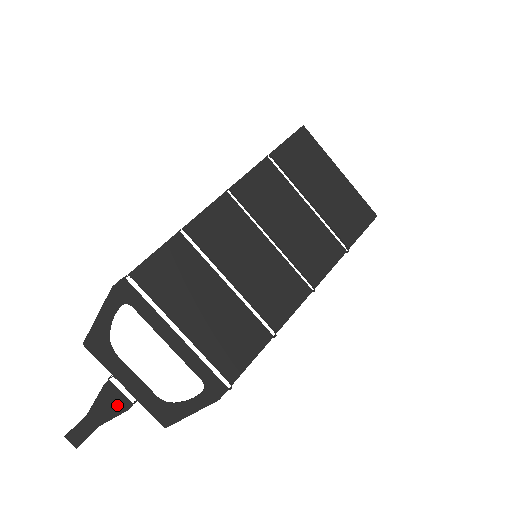
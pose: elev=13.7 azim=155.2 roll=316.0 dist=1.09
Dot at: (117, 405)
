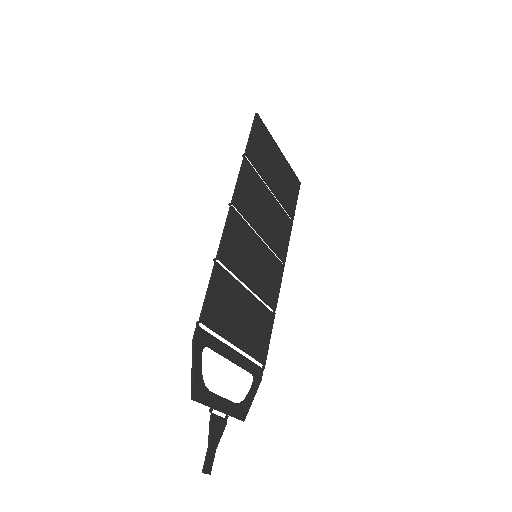
Dot at: (220, 427)
